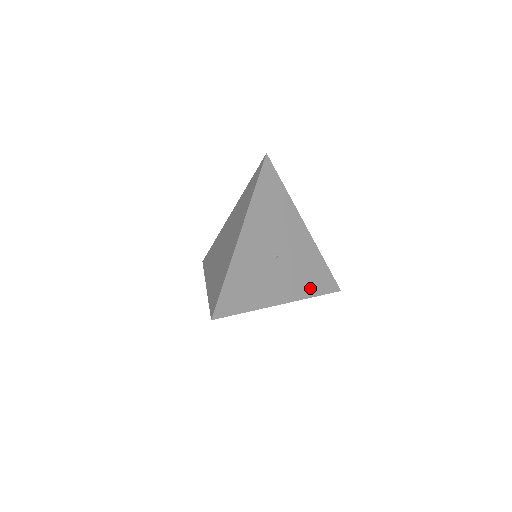
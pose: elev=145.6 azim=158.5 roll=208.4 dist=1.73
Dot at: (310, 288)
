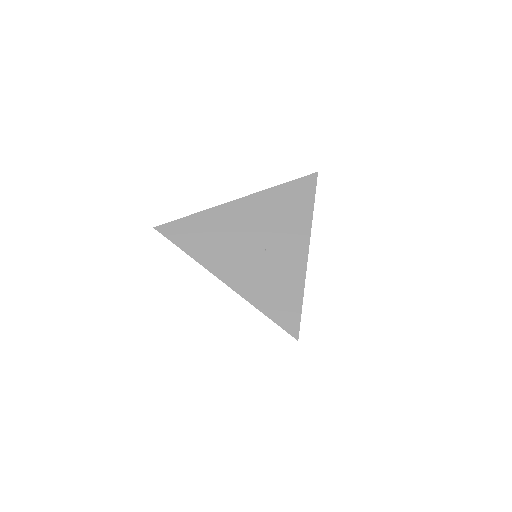
Dot at: occluded
